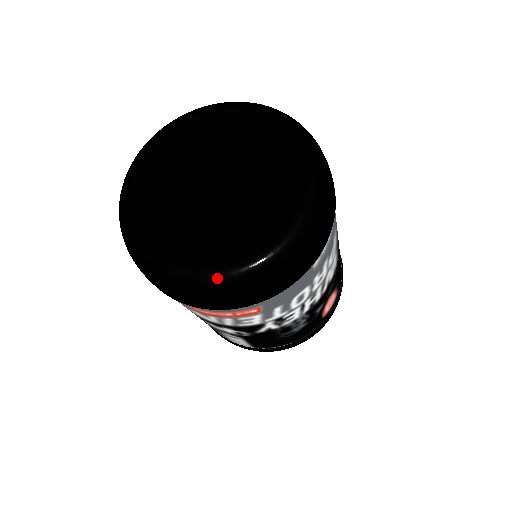
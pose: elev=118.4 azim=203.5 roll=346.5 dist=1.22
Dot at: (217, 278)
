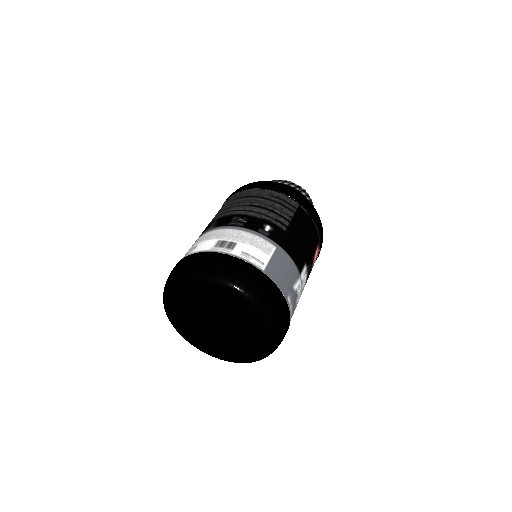
Dot at: occluded
